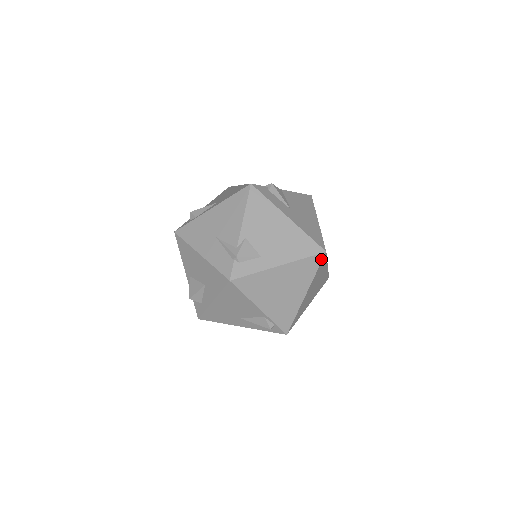
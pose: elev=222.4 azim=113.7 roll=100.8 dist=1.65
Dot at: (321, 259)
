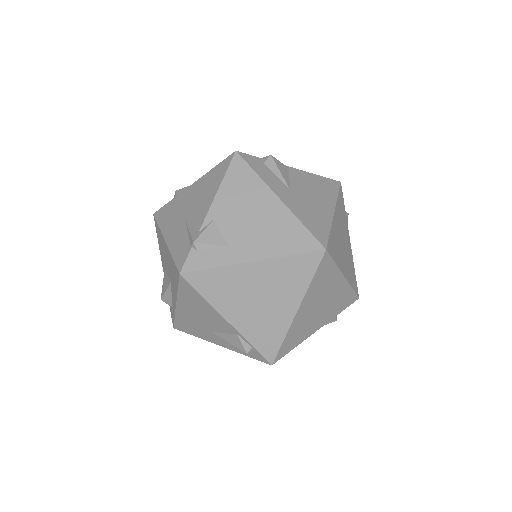
Dot at: (318, 260)
